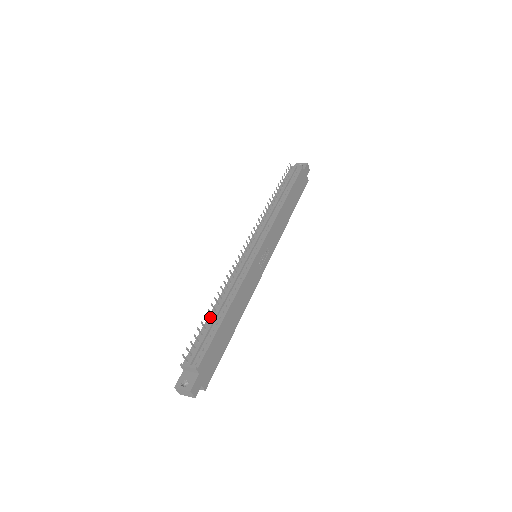
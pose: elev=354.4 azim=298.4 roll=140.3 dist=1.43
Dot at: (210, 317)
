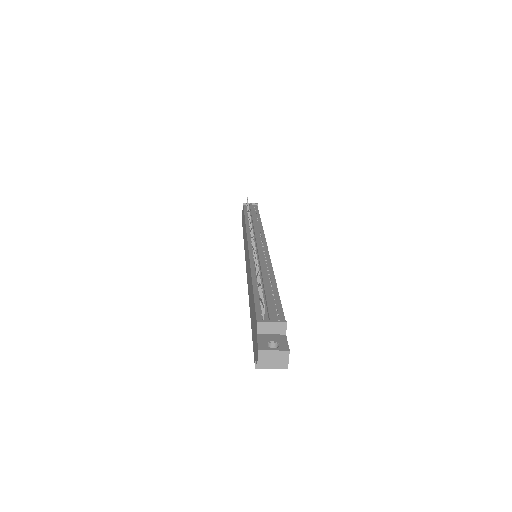
Dot at: (256, 286)
